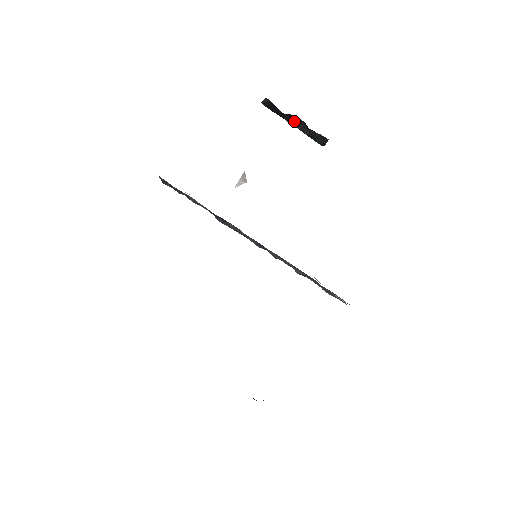
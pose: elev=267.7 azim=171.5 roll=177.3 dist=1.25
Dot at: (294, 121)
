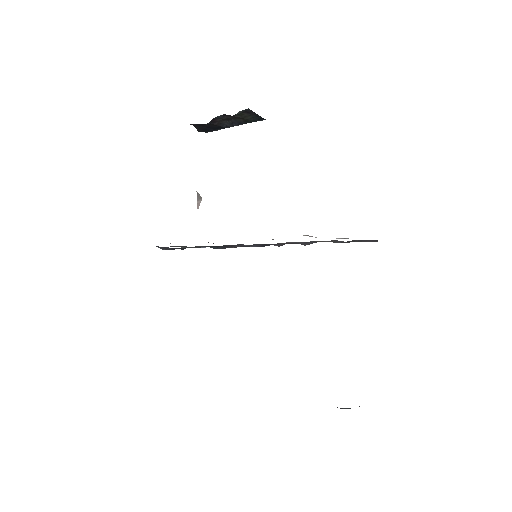
Dot at: (227, 122)
